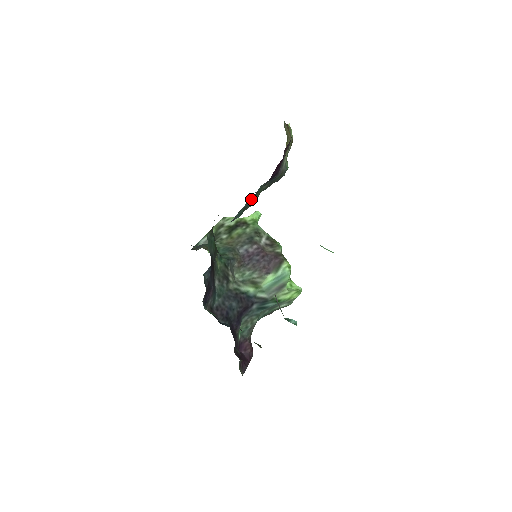
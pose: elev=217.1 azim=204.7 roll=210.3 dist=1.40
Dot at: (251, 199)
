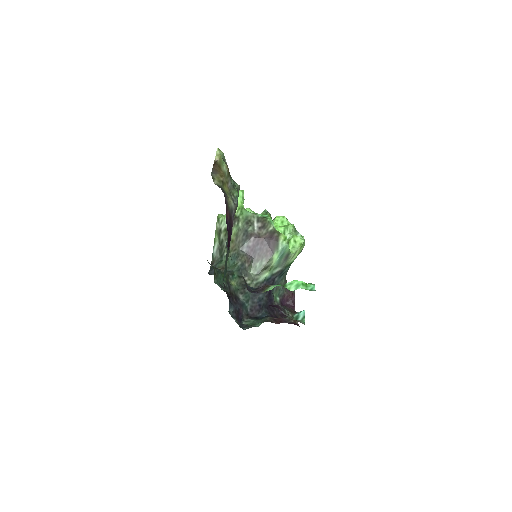
Dot at: (226, 256)
